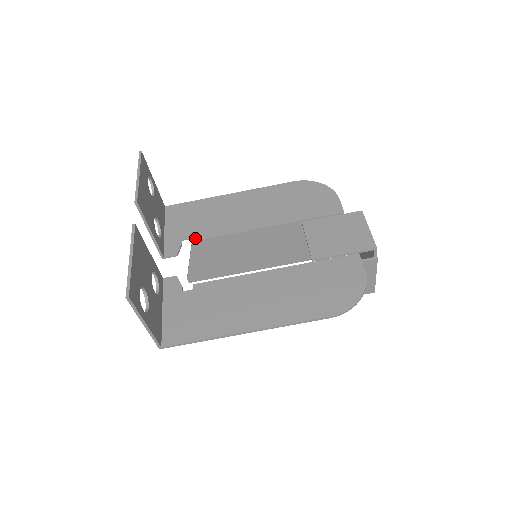
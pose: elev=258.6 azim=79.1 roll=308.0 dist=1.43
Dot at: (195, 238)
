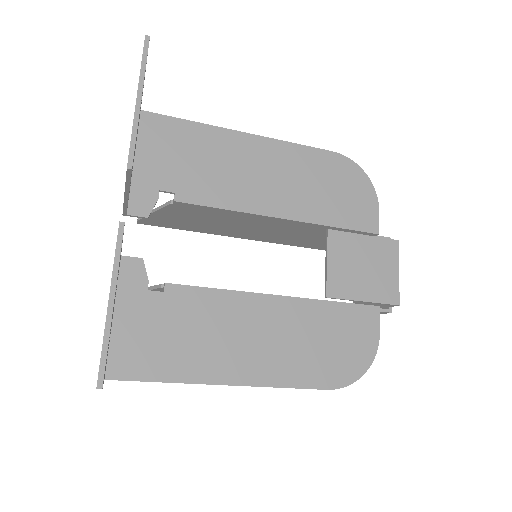
Dot at: (180, 197)
